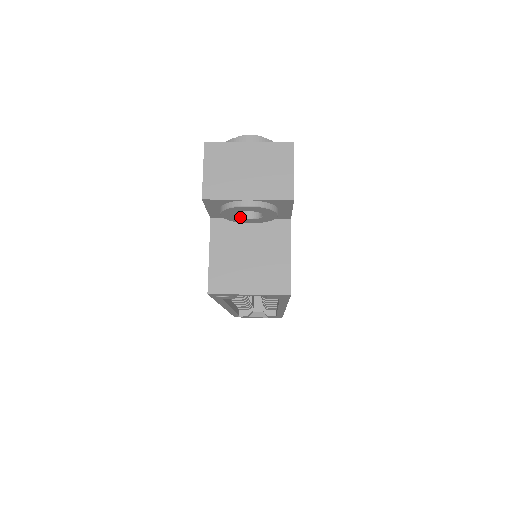
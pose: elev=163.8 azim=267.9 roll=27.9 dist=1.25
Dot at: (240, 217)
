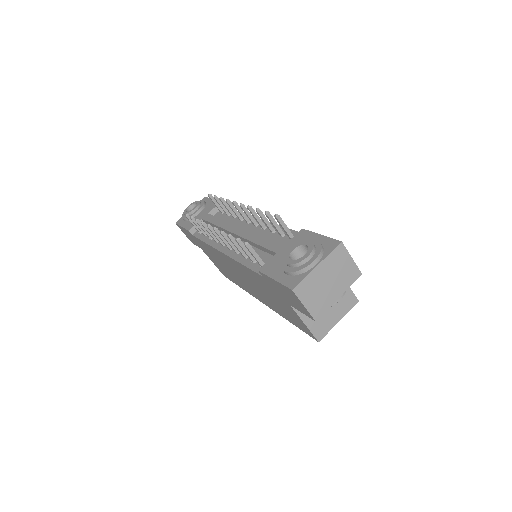
Dot at: occluded
